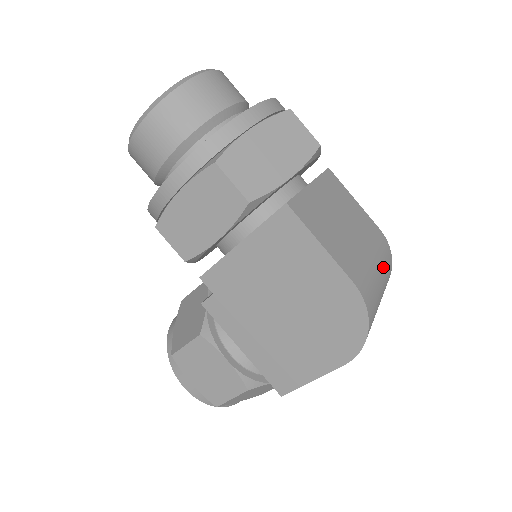
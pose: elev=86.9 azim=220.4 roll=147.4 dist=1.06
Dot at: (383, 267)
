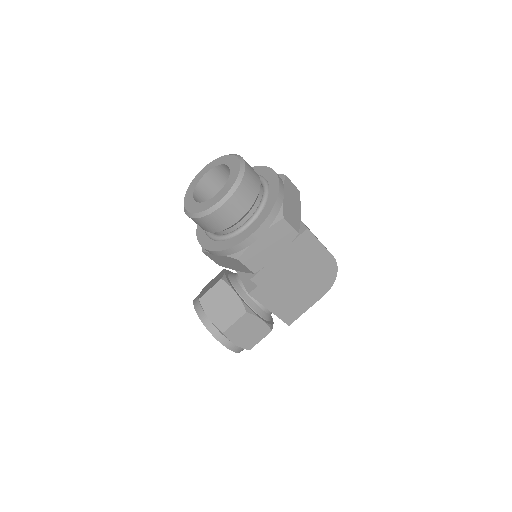
Dot at: occluded
